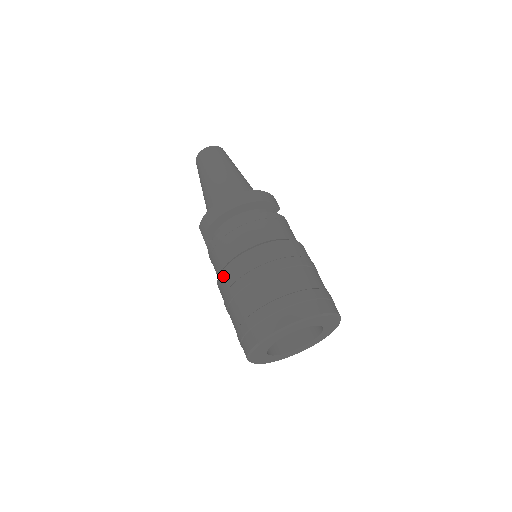
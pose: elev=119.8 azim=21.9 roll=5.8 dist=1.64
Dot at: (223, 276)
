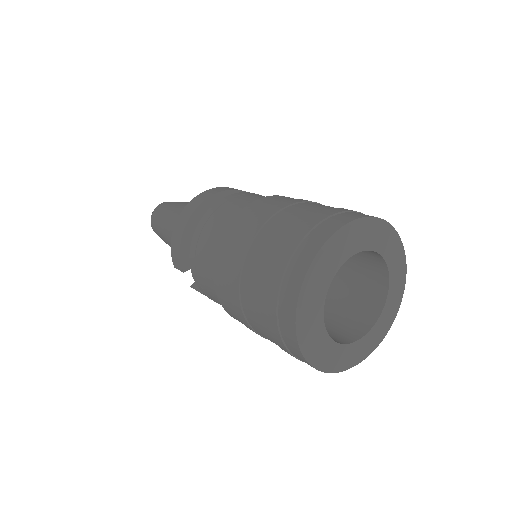
Dot at: (217, 276)
